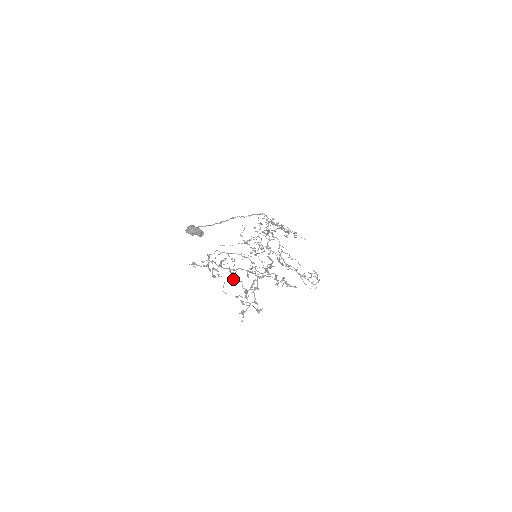
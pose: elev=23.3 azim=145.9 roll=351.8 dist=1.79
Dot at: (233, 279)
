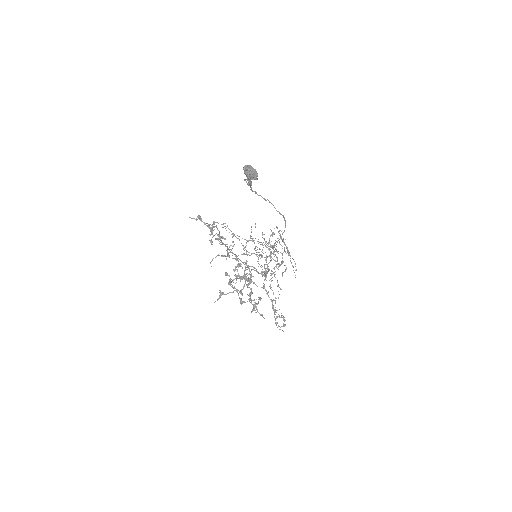
Dot at: occluded
